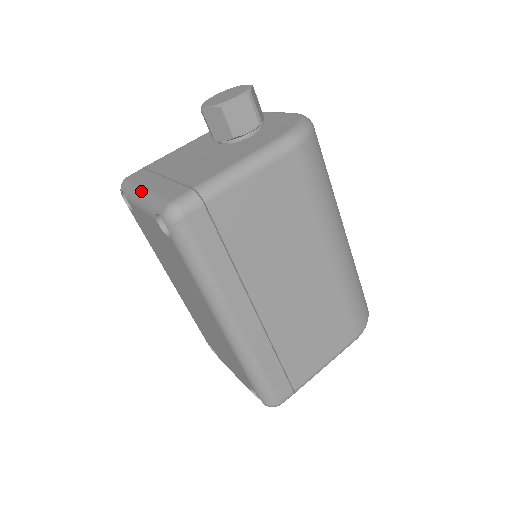
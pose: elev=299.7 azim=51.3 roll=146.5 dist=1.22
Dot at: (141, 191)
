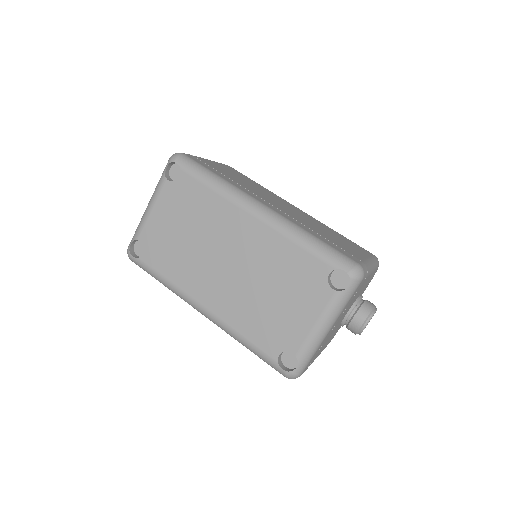
Dot at: (147, 206)
